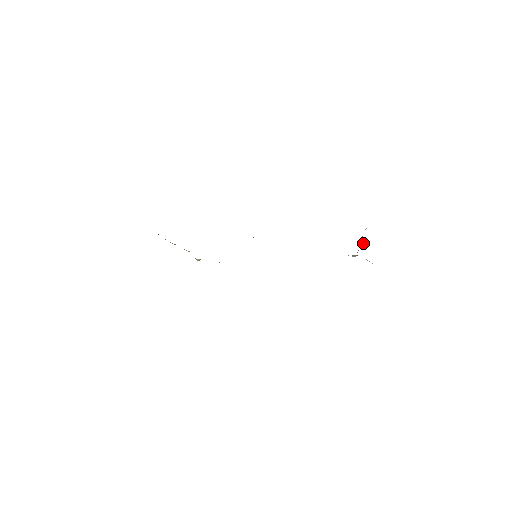
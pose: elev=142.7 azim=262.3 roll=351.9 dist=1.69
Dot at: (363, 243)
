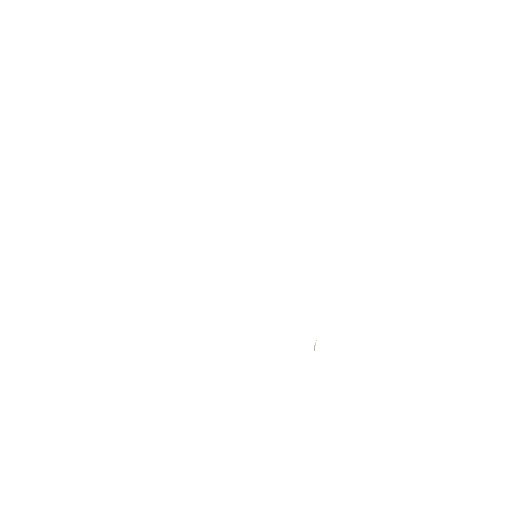
Dot at: occluded
